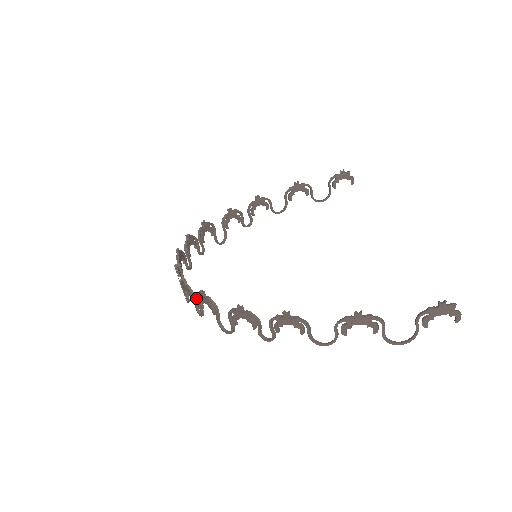
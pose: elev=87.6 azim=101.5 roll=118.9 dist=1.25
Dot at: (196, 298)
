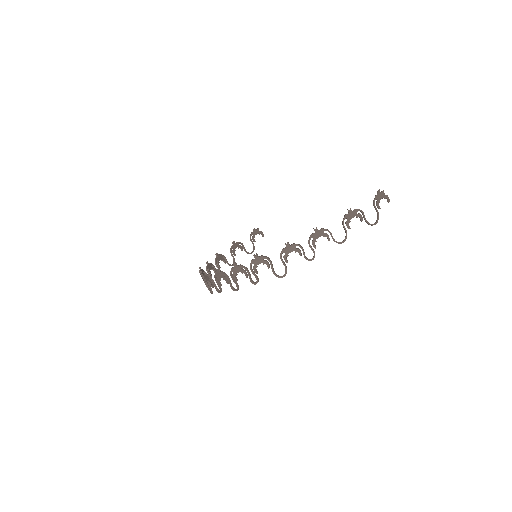
Dot at: (250, 267)
